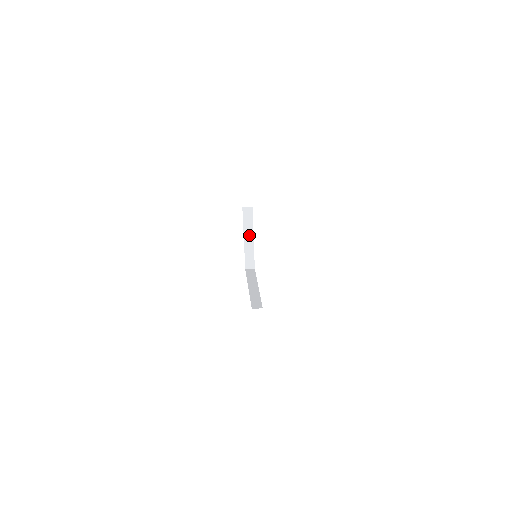
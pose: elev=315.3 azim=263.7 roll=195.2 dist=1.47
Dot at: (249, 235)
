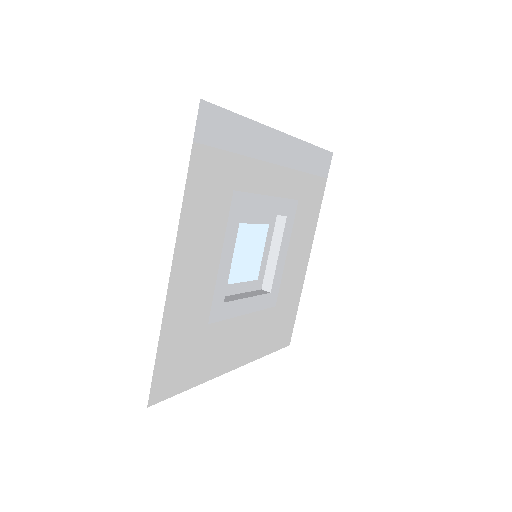
Dot at: (276, 249)
